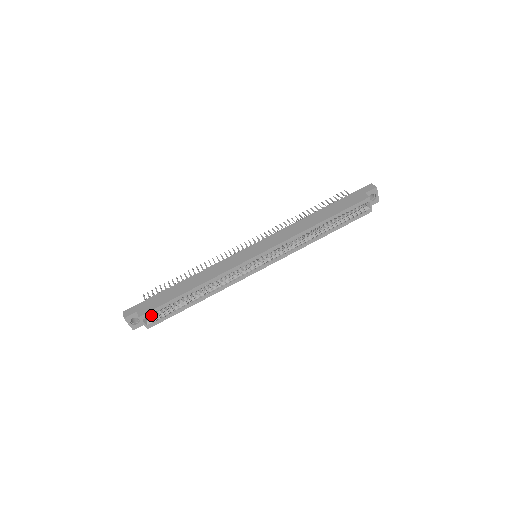
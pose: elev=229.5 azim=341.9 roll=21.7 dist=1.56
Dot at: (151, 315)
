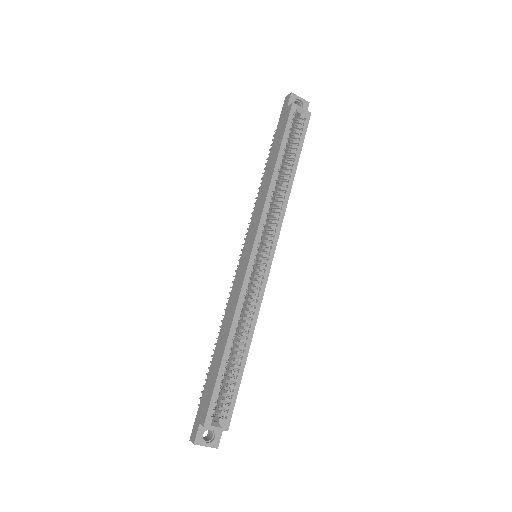
Dot at: (217, 413)
